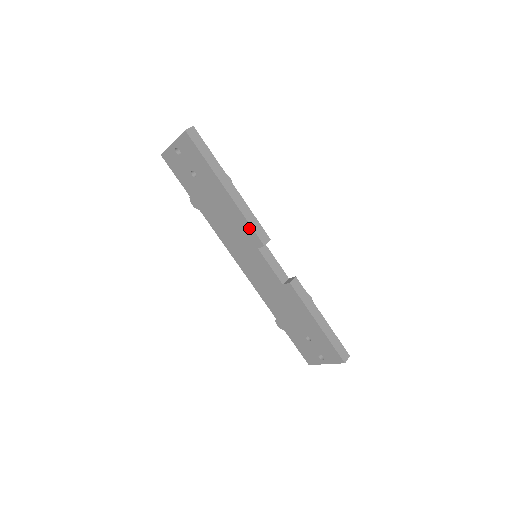
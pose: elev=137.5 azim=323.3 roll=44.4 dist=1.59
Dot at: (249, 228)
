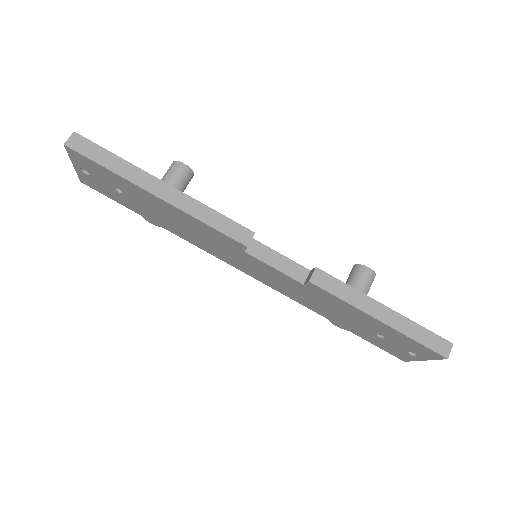
Dot at: (216, 232)
